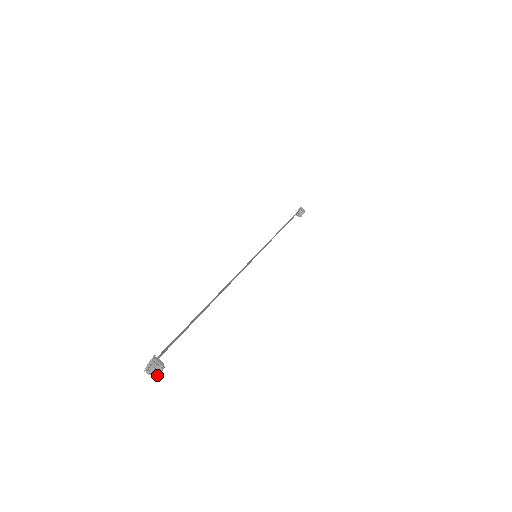
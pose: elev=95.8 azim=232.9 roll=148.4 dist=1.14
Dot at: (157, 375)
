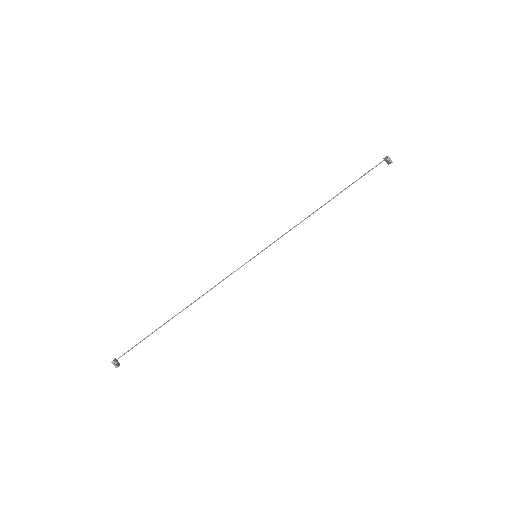
Dot at: (118, 366)
